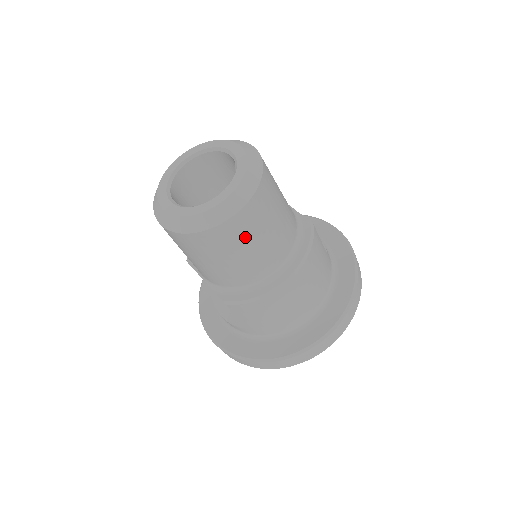
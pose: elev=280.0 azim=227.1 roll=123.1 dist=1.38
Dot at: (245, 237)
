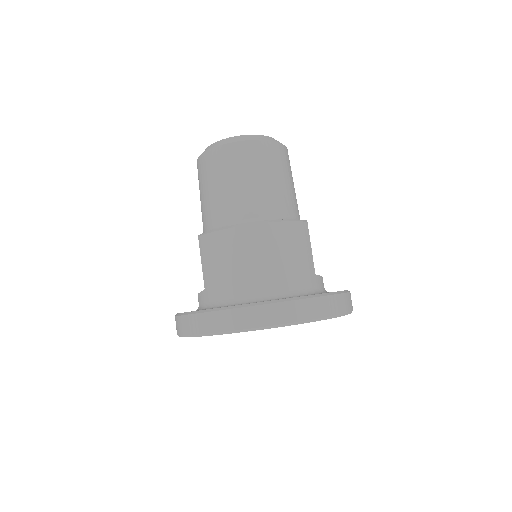
Dot at: (236, 167)
